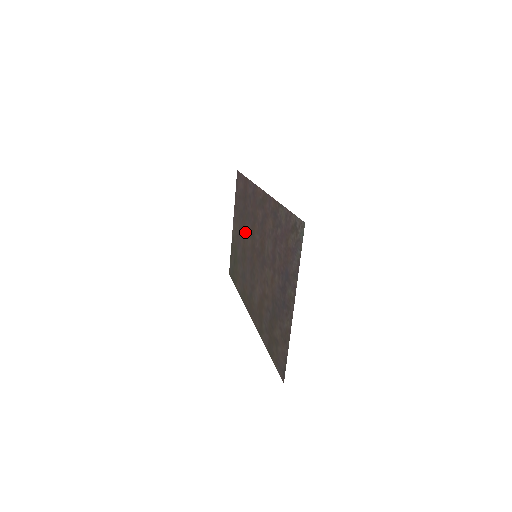
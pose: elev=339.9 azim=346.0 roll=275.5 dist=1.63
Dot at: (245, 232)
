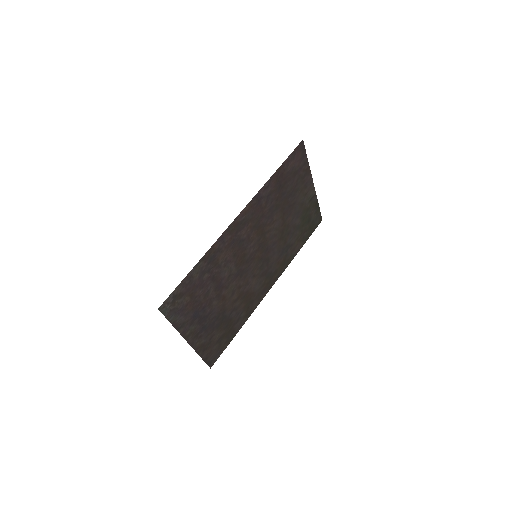
Dot at: (280, 217)
